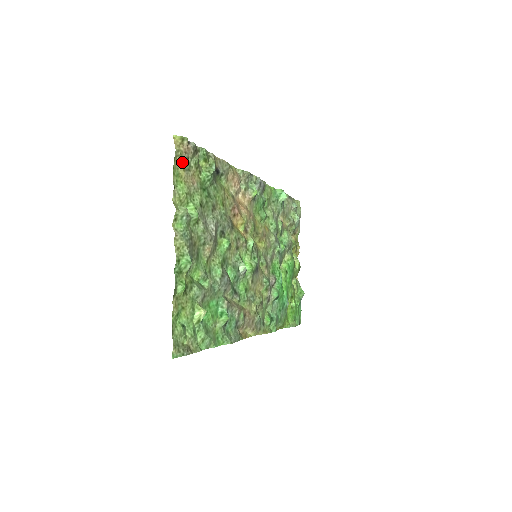
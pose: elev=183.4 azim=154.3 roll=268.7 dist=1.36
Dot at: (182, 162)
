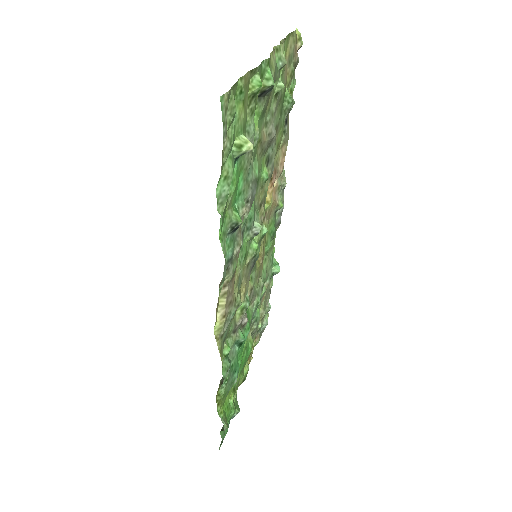
Dot at: (291, 48)
